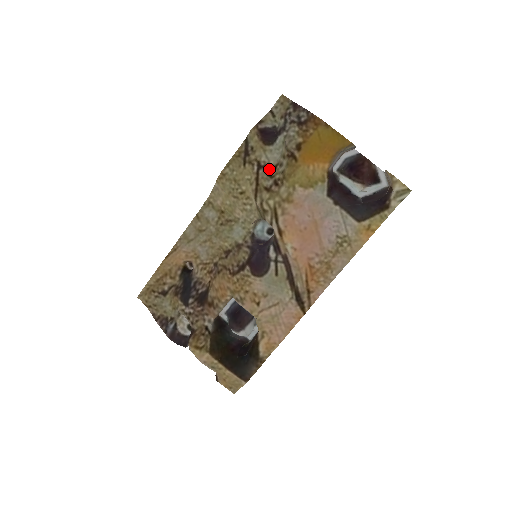
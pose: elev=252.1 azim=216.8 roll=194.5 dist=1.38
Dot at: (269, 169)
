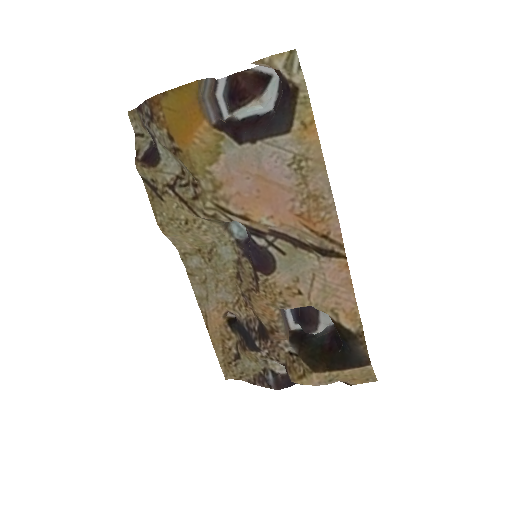
Dot at: (181, 180)
